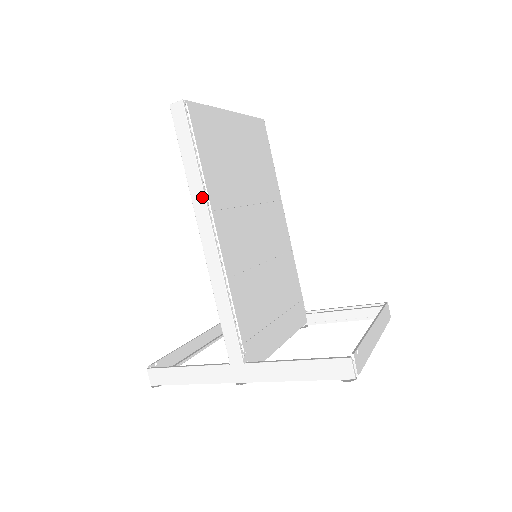
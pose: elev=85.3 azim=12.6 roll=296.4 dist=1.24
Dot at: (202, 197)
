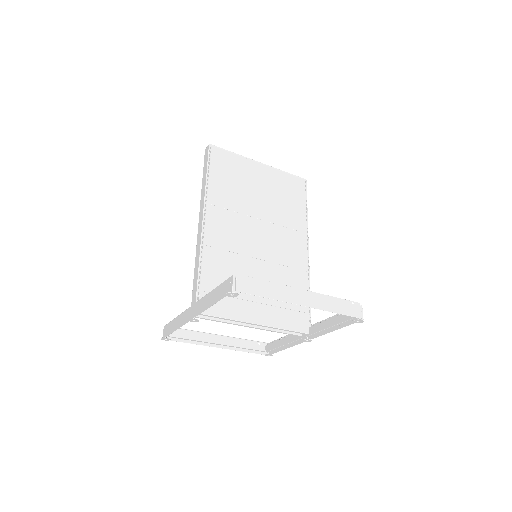
Dot at: (204, 195)
